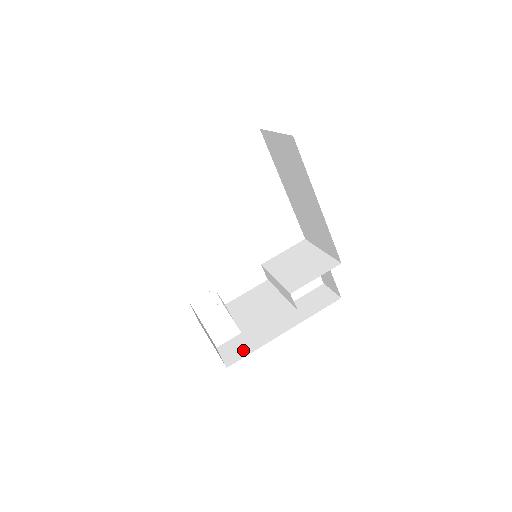
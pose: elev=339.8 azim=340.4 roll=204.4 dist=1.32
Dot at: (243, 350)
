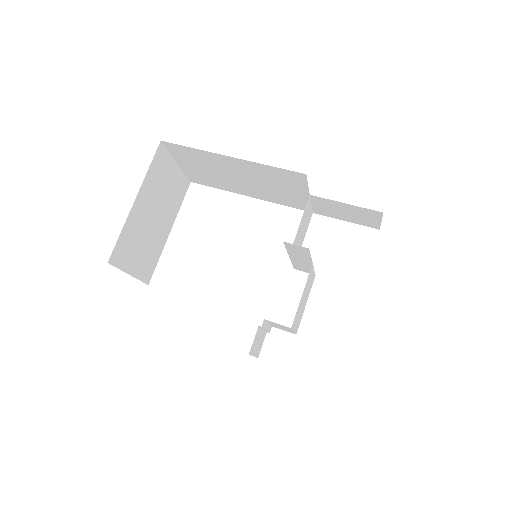
Dot at: occluded
